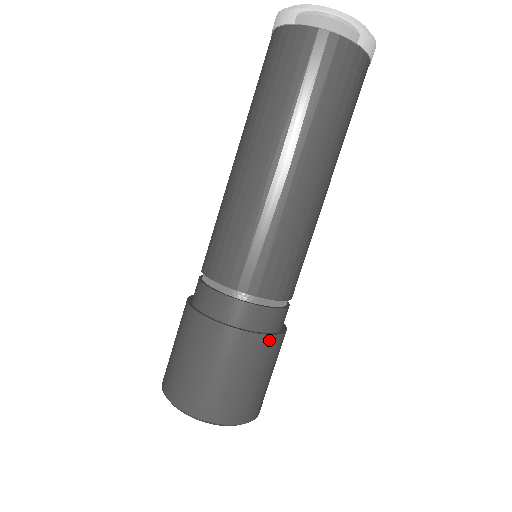
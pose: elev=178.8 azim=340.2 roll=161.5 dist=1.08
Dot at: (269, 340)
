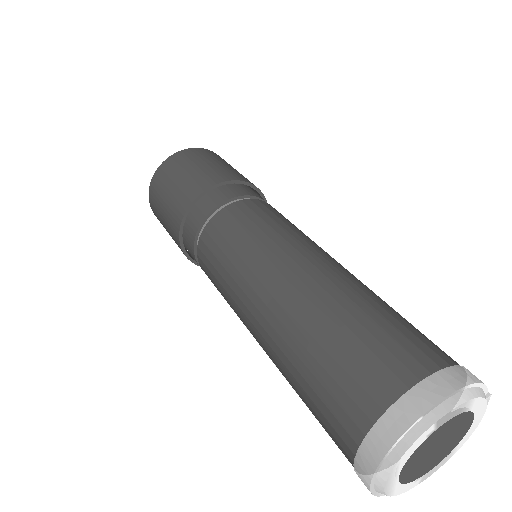
Dot at: occluded
